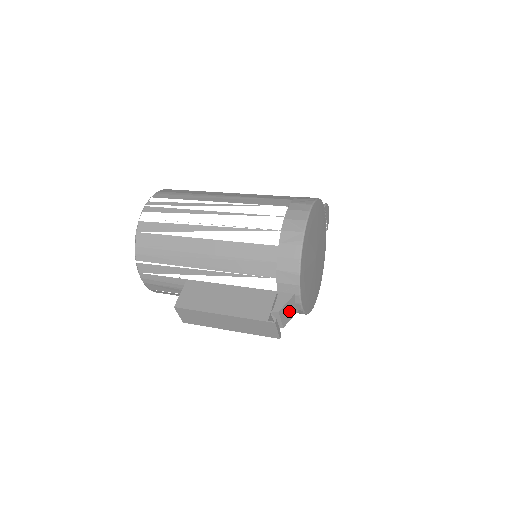
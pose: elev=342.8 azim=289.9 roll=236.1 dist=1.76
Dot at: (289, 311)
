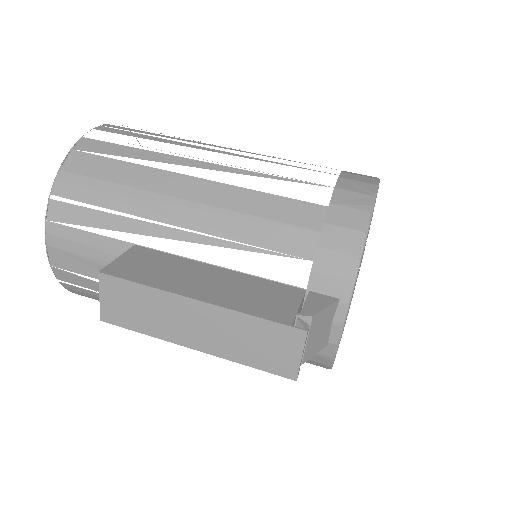
Dot at: (320, 332)
